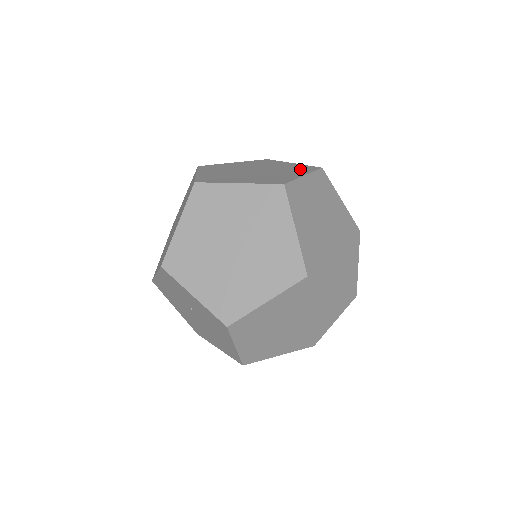
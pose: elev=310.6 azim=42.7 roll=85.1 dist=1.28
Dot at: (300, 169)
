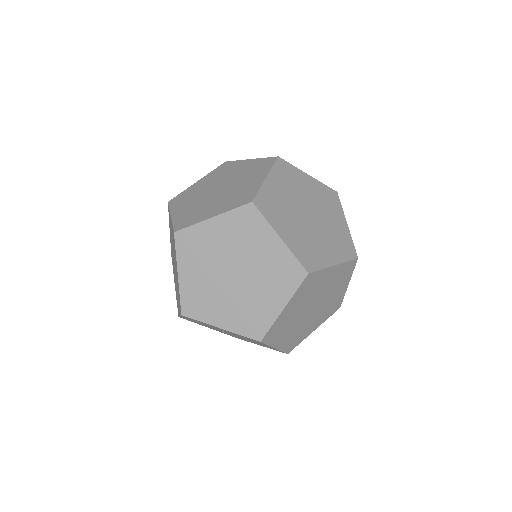
Dot at: (259, 168)
